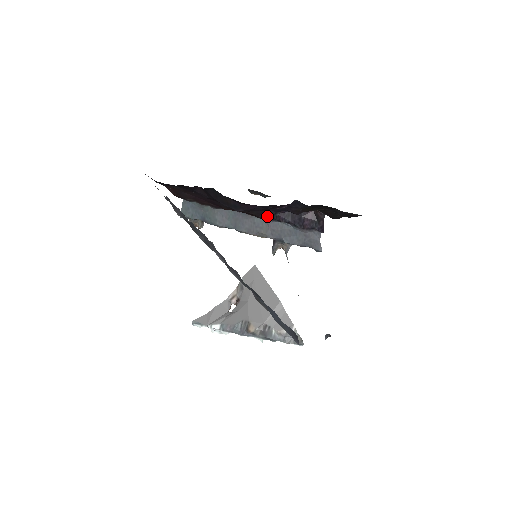
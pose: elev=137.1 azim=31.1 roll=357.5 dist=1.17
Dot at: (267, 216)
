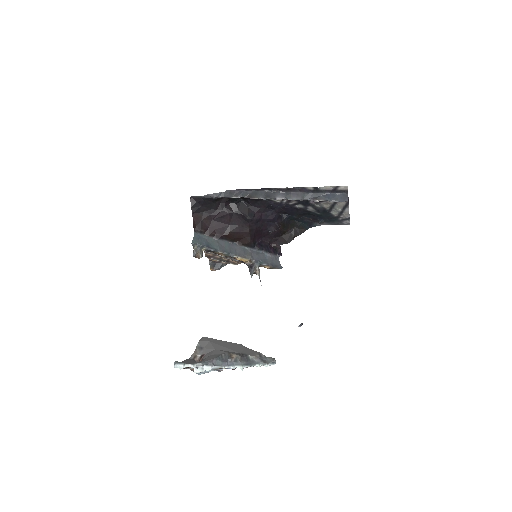
Dot at: (253, 241)
